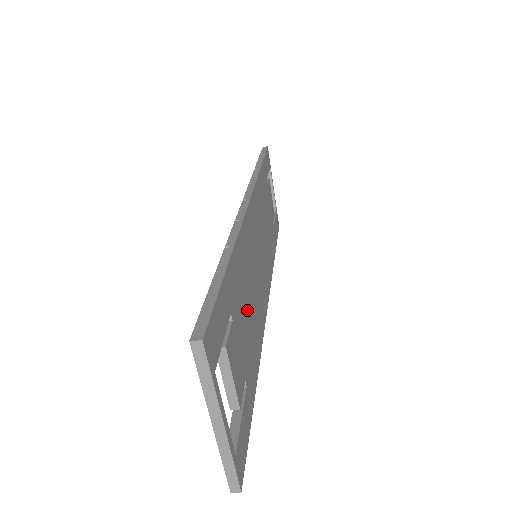
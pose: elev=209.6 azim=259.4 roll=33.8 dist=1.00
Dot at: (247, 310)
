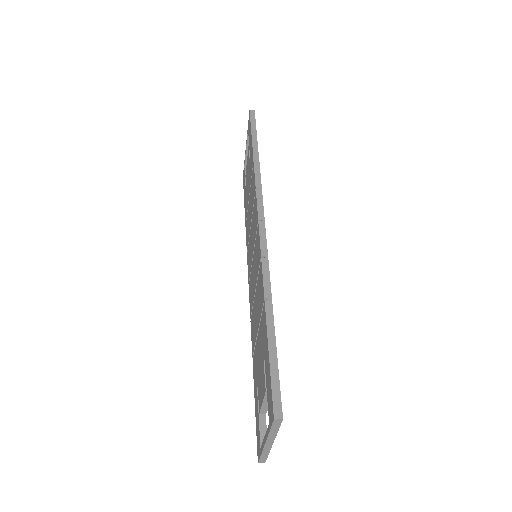
Dot at: occluded
